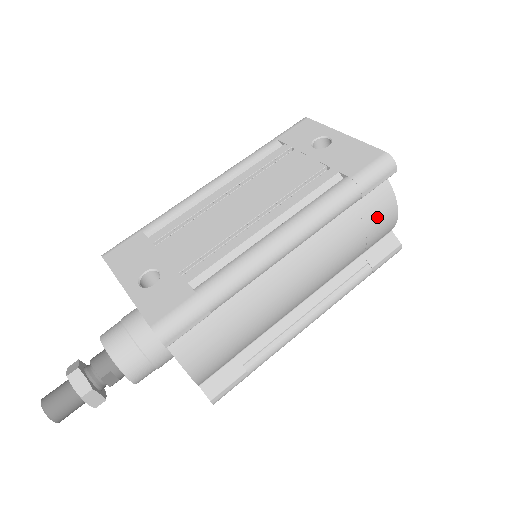
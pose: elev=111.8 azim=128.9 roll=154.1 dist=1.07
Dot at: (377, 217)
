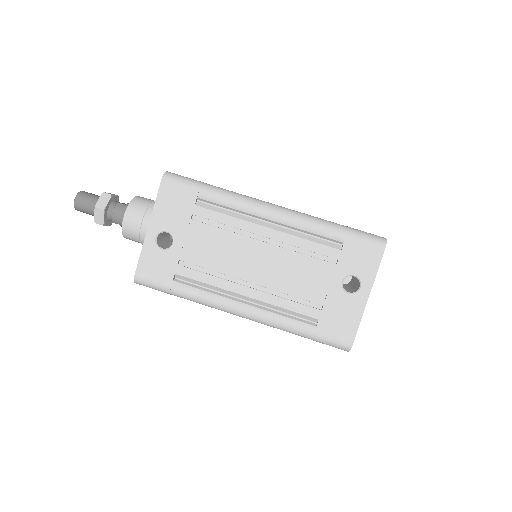
Dot at: occluded
